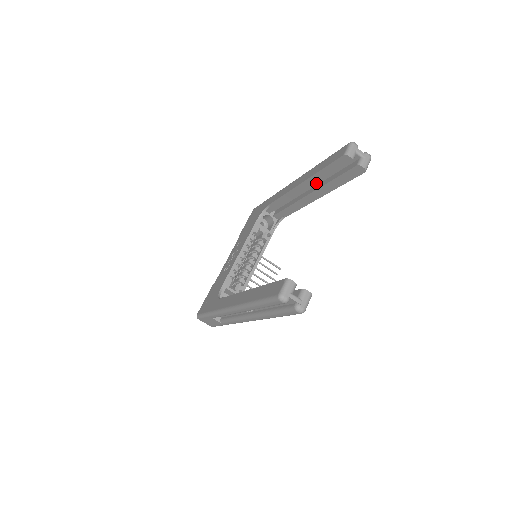
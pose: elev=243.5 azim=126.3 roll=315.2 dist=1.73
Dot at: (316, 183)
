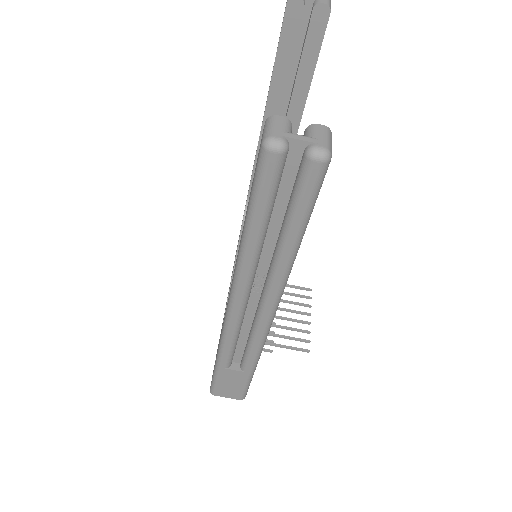
Dot at: (281, 97)
